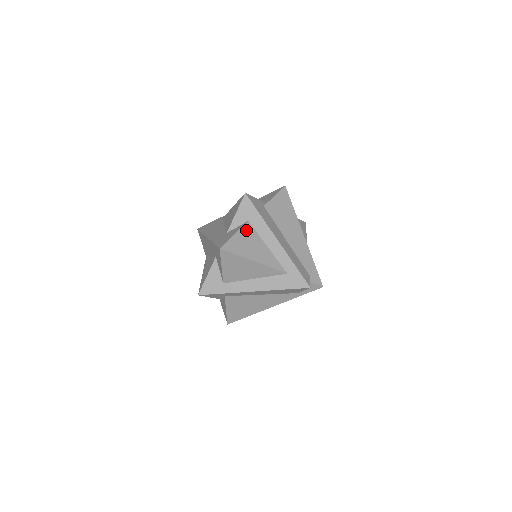
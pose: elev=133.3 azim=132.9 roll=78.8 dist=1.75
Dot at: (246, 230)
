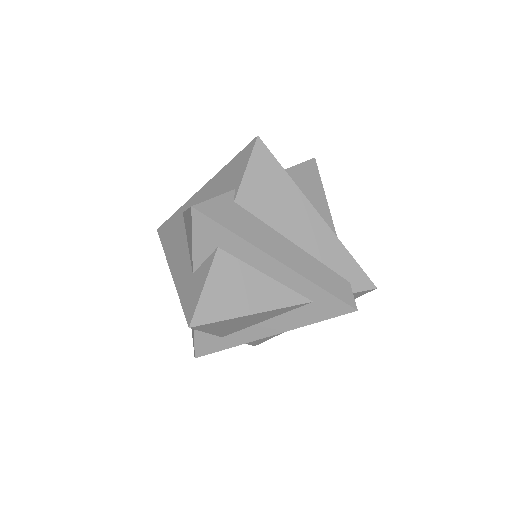
Dot at: (220, 267)
